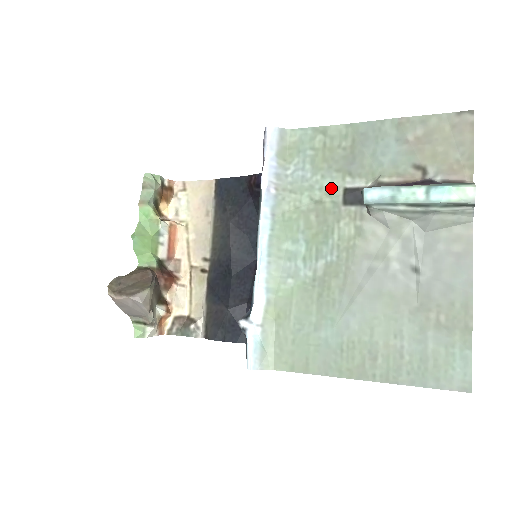
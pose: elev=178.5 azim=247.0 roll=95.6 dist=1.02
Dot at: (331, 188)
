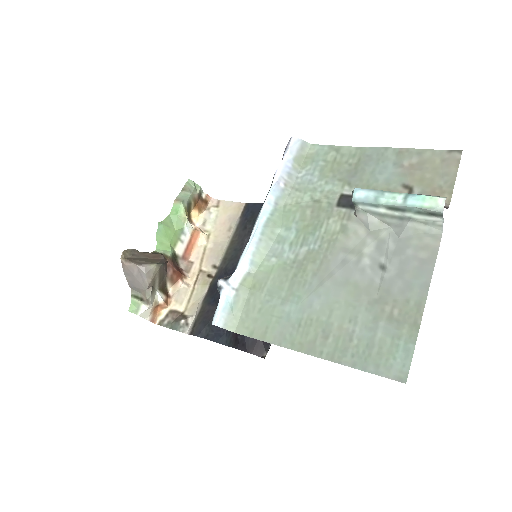
Dot at: (330, 192)
